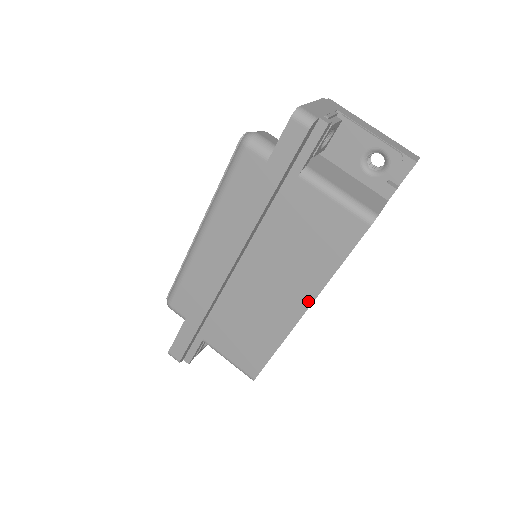
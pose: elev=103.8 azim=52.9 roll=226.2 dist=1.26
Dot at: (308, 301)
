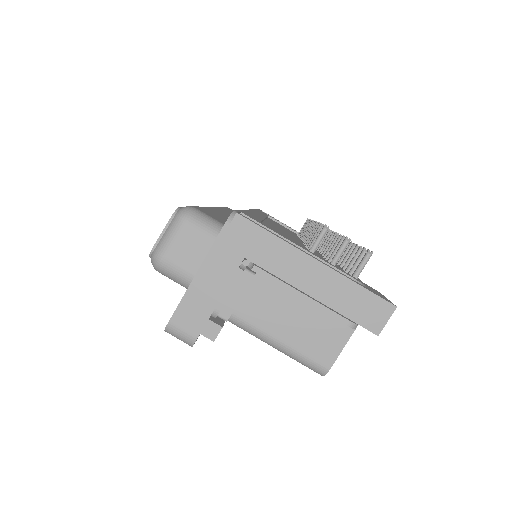
Dot at: occluded
